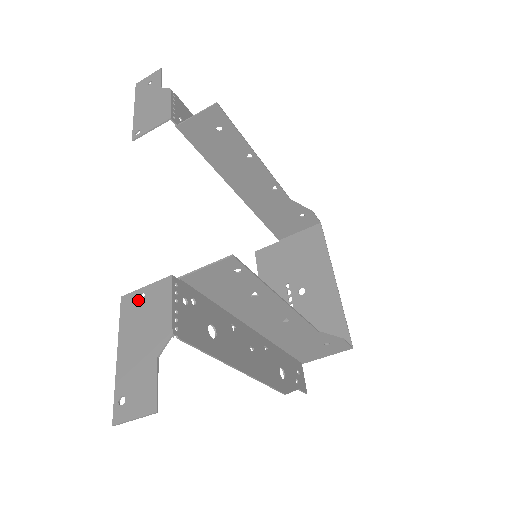
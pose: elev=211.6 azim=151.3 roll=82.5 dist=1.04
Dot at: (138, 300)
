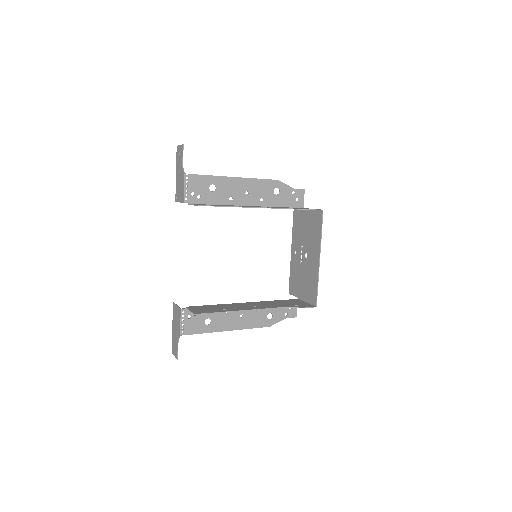
Dot at: (175, 310)
